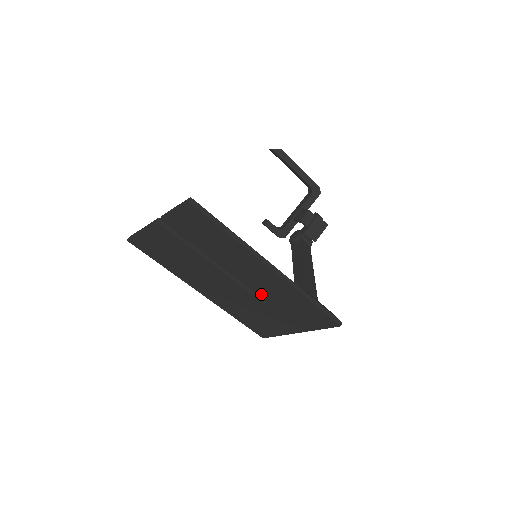
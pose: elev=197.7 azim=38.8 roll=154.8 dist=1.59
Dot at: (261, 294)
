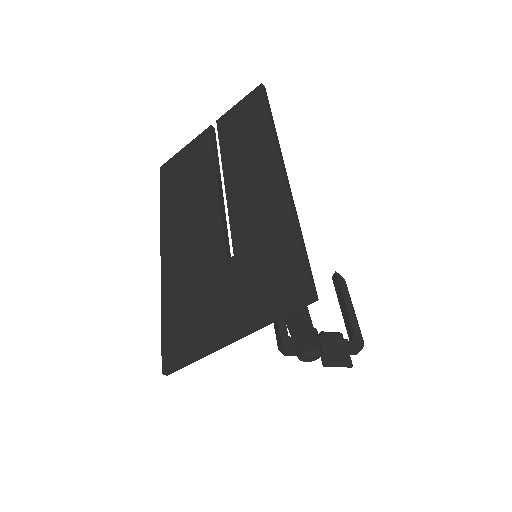
Dot at: (237, 232)
